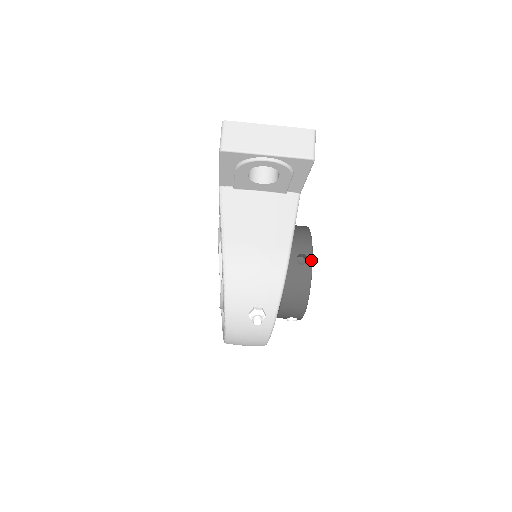
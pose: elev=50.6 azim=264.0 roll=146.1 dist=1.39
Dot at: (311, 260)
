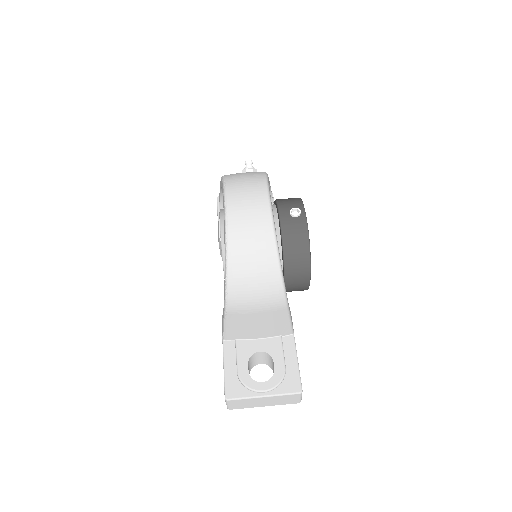
Dot at: occluded
